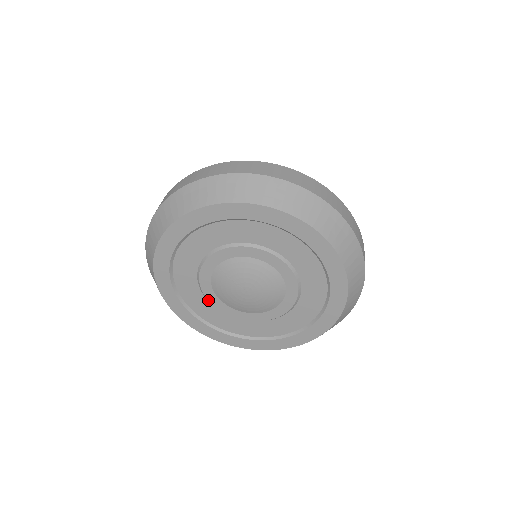
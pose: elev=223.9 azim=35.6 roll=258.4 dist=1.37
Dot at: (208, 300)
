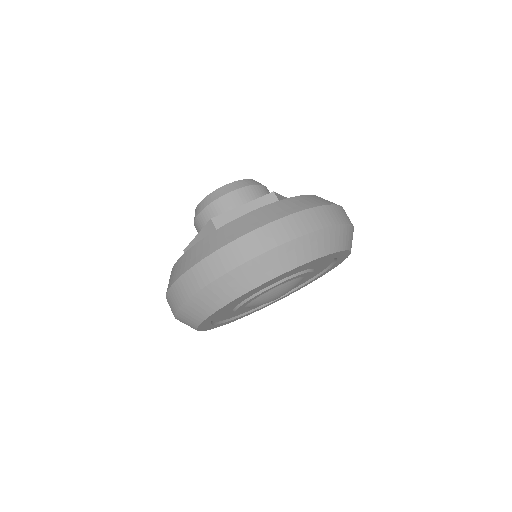
Dot at: occluded
